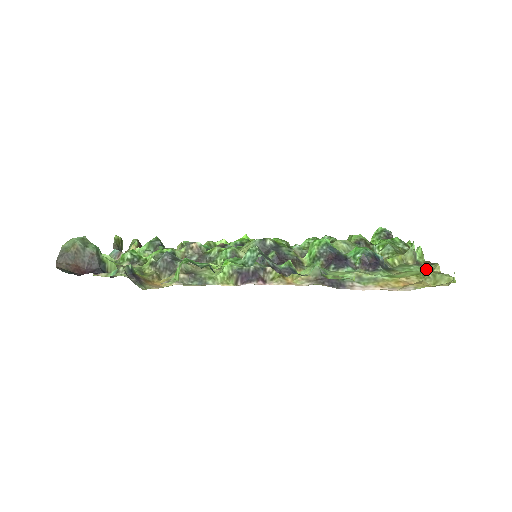
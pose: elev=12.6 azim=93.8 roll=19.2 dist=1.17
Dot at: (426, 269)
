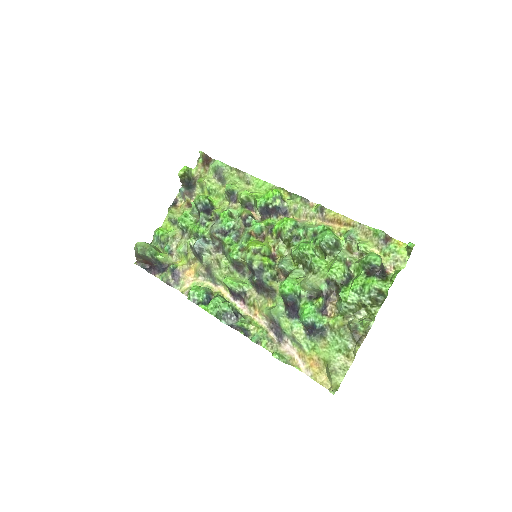
Dot at: (348, 349)
